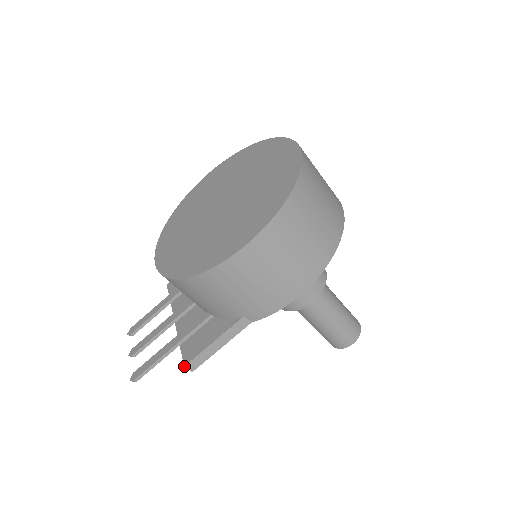
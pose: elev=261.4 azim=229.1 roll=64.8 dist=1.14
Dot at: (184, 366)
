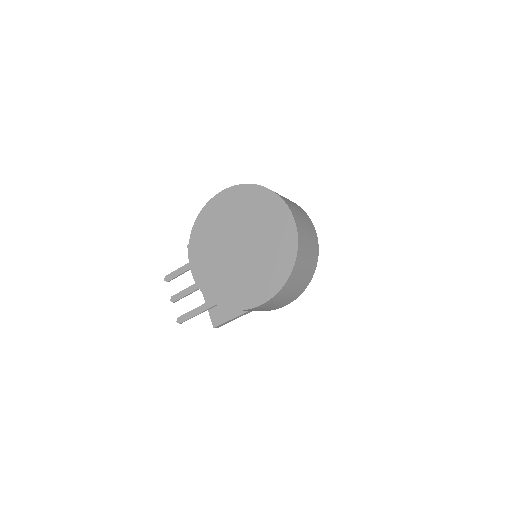
Dot at: occluded
